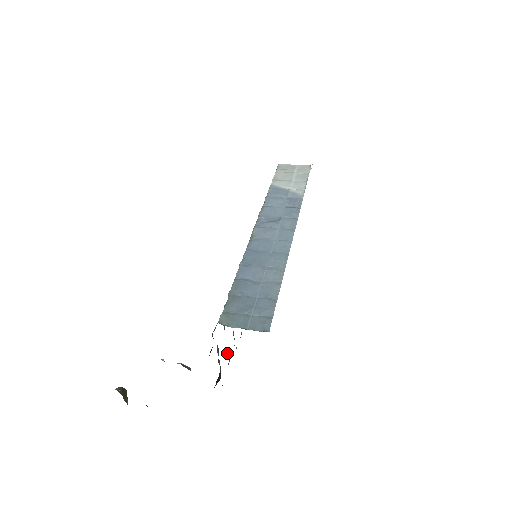
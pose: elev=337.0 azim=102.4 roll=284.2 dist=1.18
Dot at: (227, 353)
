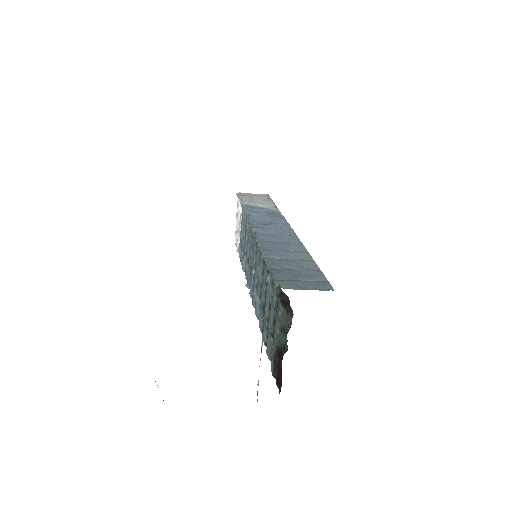
Dot at: (273, 334)
